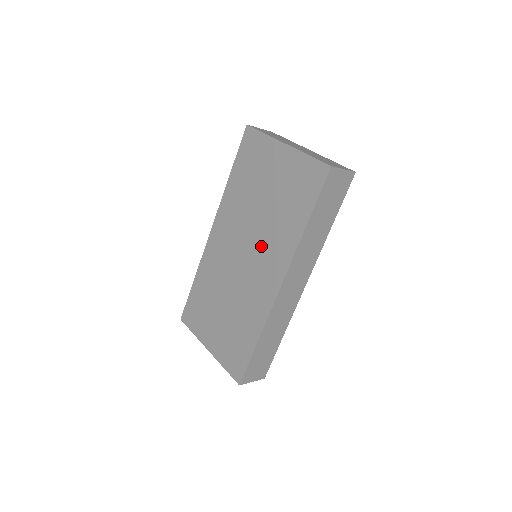
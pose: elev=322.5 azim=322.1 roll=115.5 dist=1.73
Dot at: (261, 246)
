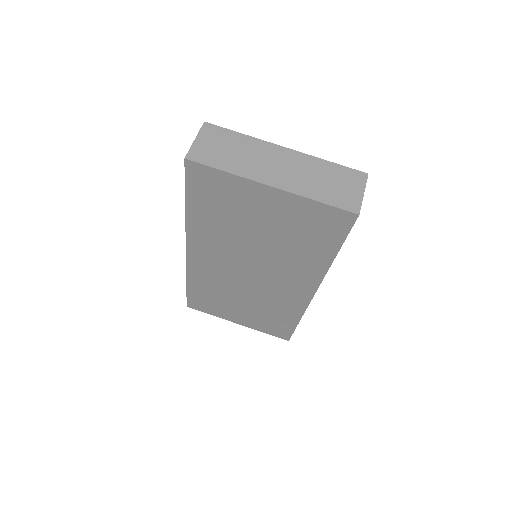
Dot at: (273, 268)
